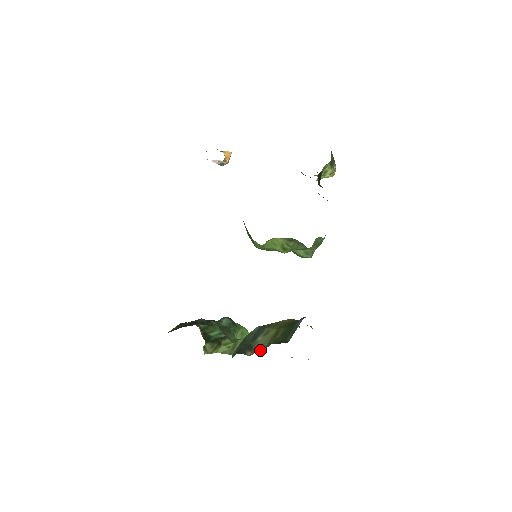
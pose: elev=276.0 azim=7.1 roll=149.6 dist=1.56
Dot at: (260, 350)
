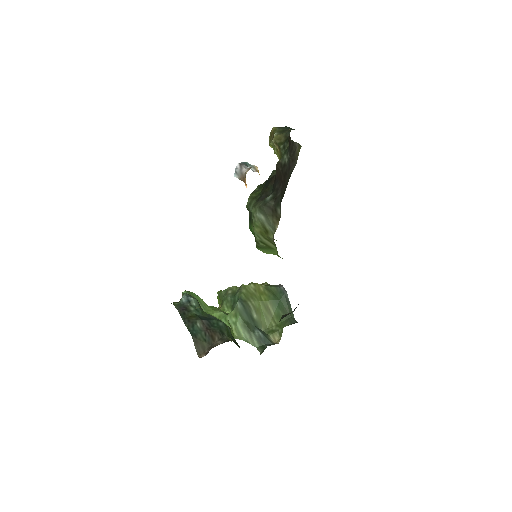
Dot at: (266, 328)
